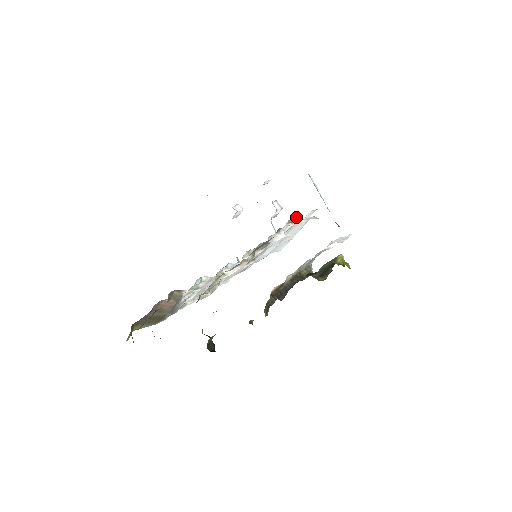
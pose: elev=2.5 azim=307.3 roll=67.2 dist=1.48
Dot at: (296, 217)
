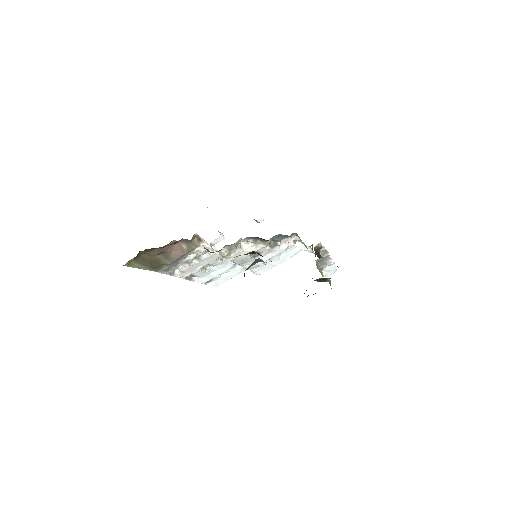
Dot at: occluded
